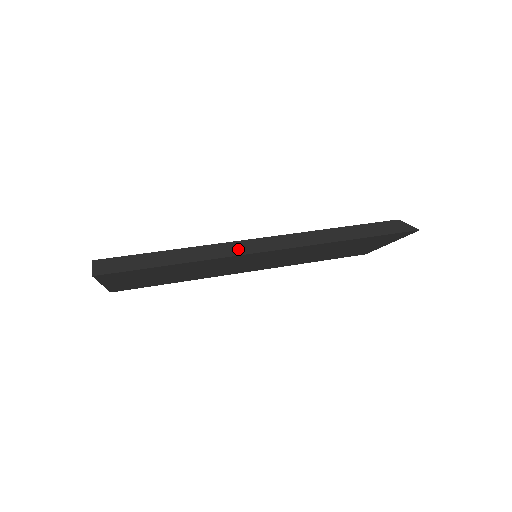
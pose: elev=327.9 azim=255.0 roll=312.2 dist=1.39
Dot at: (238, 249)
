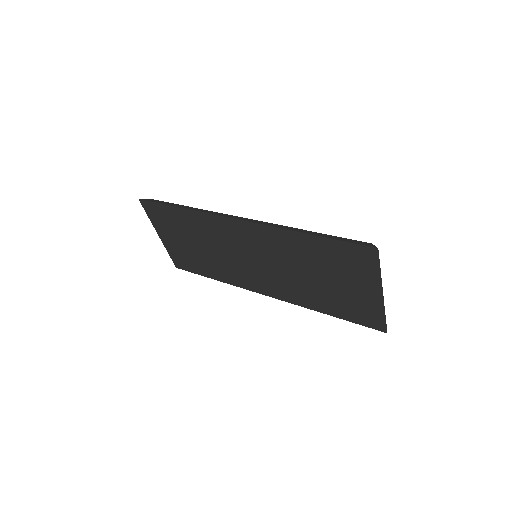
Dot at: (221, 214)
